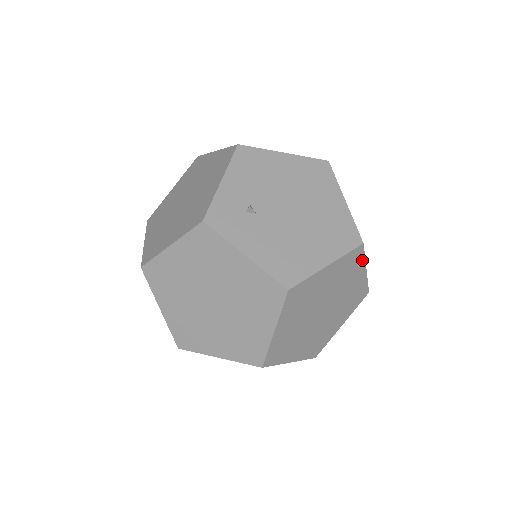
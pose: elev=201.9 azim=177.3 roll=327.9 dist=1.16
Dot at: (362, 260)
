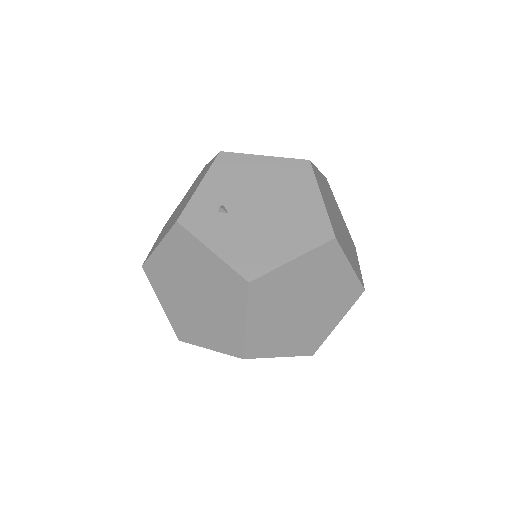
Dot at: (341, 255)
